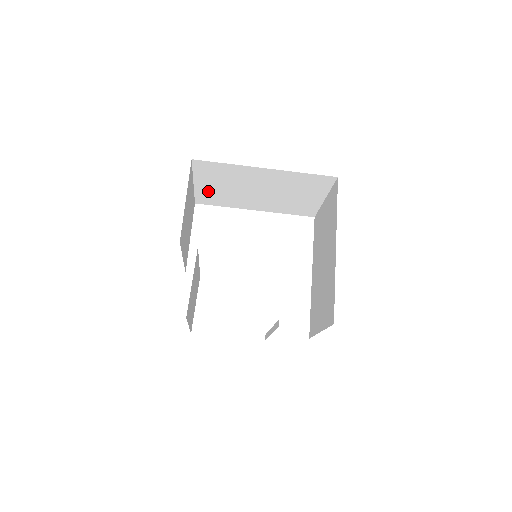
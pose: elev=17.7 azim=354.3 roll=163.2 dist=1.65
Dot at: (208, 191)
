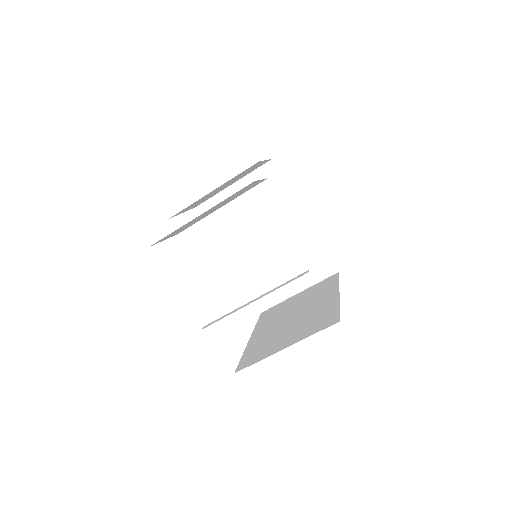
Dot at: (229, 203)
